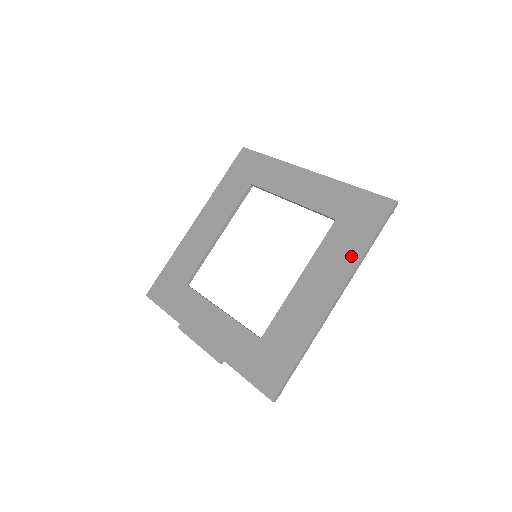
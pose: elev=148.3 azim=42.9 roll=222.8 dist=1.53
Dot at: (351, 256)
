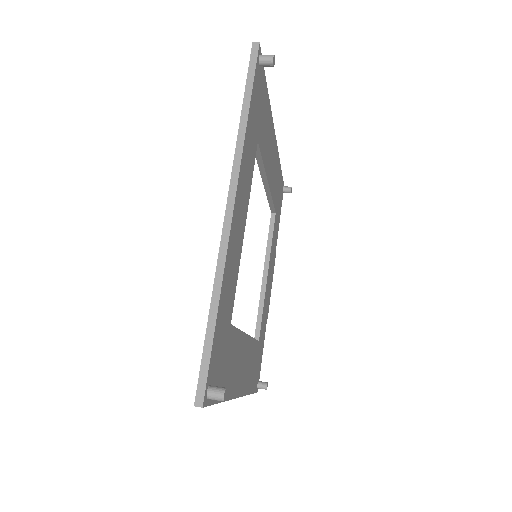
Dot at: occluded
